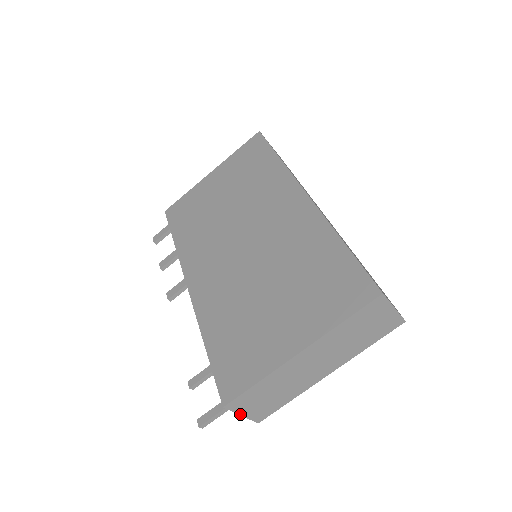
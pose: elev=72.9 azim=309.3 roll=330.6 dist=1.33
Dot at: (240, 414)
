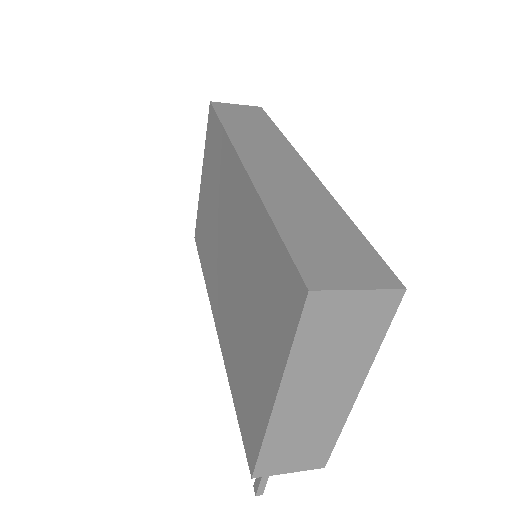
Dot at: (285, 472)
